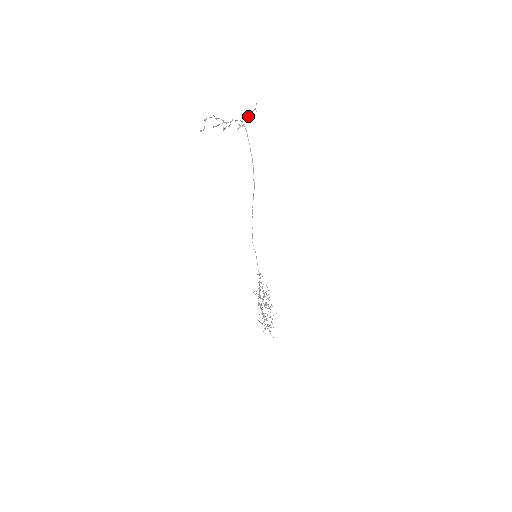
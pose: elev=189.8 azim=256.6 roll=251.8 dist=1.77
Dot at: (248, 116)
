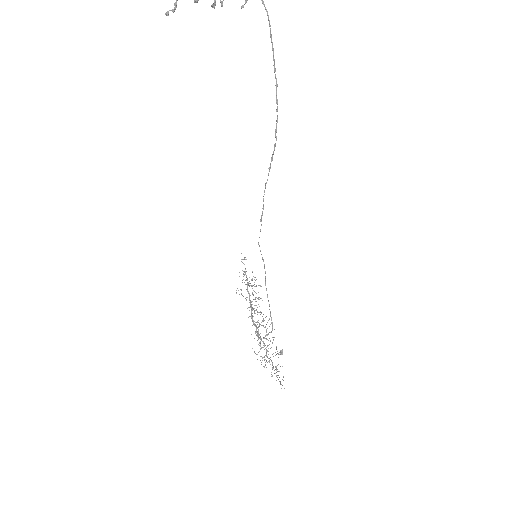
Dot at: out of frame
